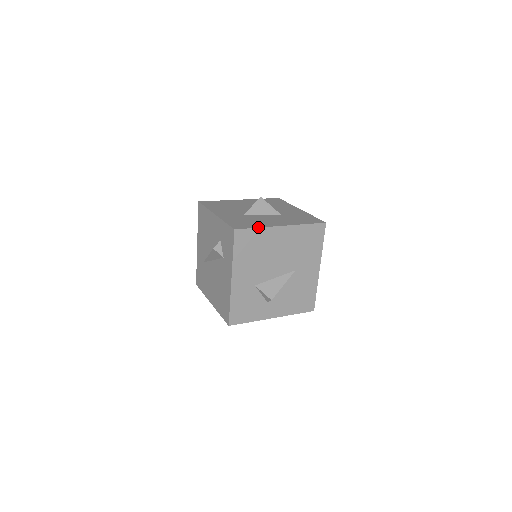
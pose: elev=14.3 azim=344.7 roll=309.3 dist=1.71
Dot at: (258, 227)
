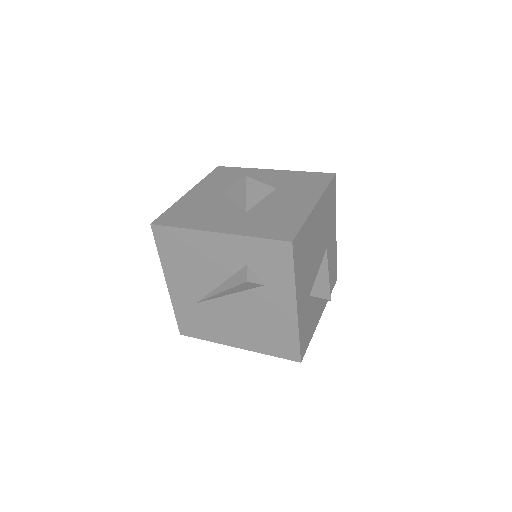
Dot at: (304, 221)
